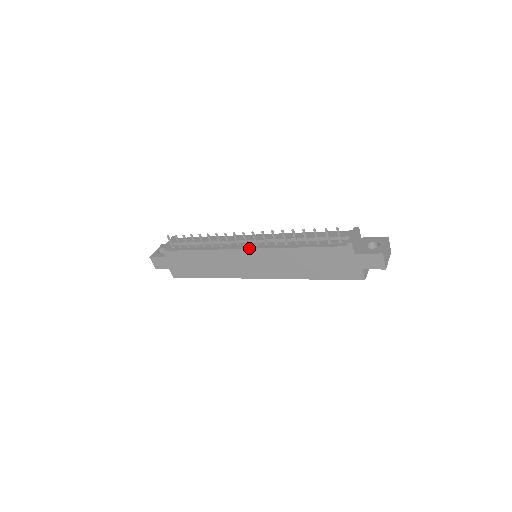
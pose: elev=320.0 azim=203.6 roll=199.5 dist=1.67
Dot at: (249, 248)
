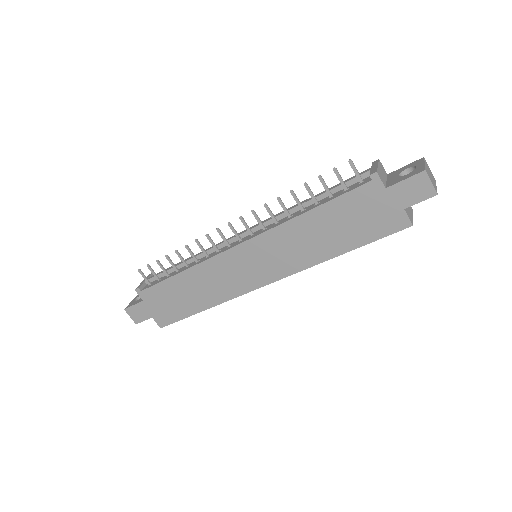
Dot at: (242, 242)
